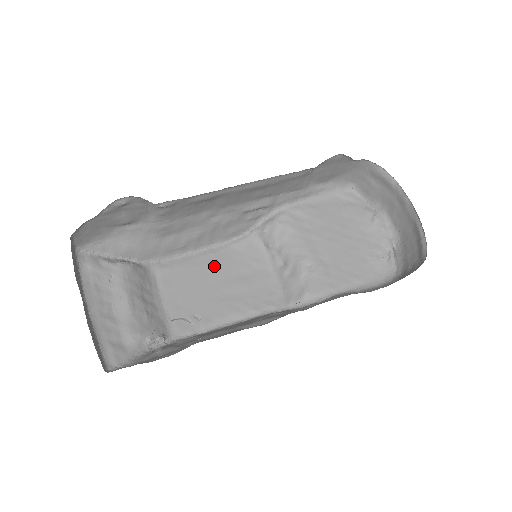
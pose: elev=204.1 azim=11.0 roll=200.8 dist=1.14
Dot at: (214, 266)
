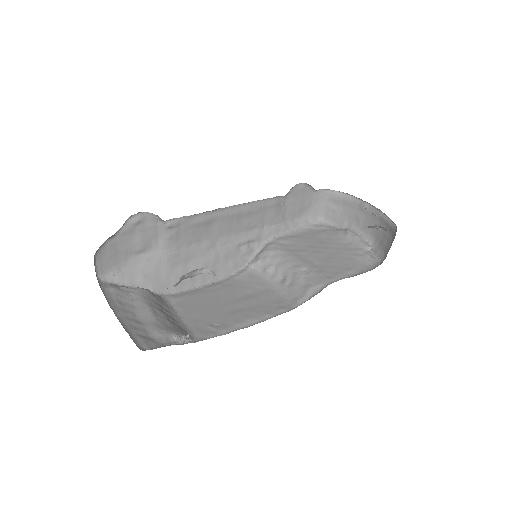
Dot at: (222, 292)
